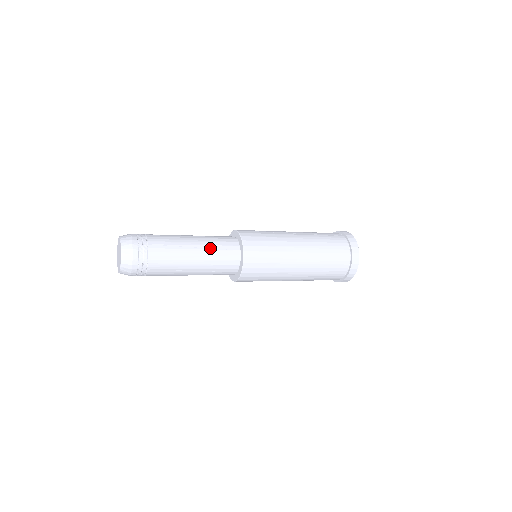
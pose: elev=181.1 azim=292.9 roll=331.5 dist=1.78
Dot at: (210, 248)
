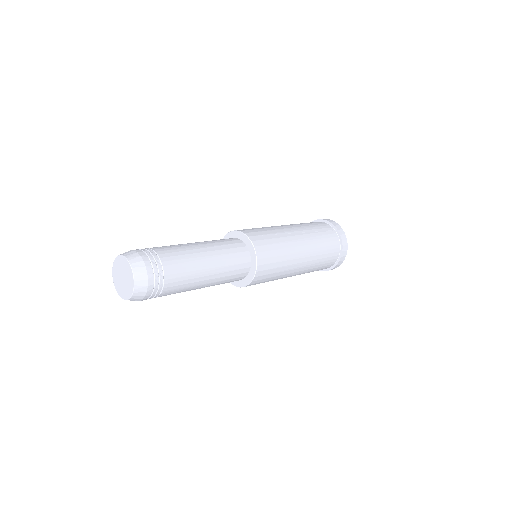
Dot at: (224, 264)
